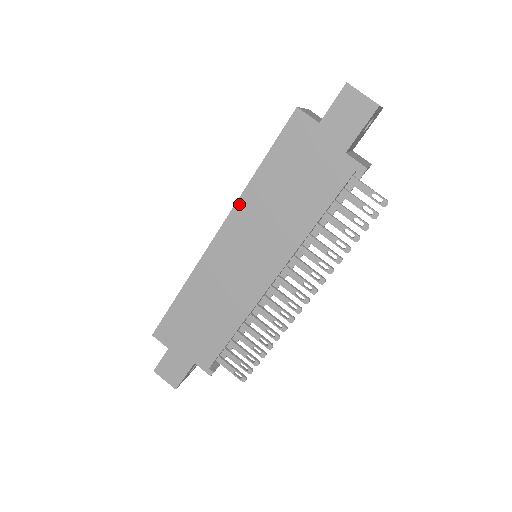
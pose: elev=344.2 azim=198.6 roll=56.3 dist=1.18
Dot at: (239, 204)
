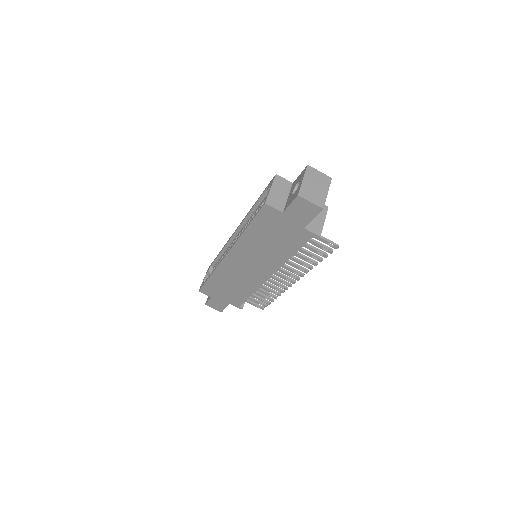
Dot at: (237, 244)
